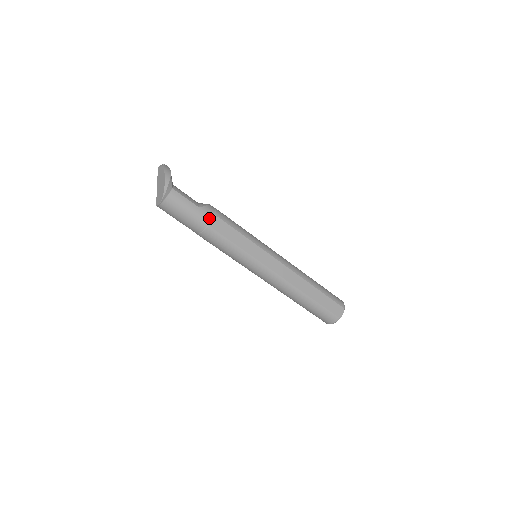
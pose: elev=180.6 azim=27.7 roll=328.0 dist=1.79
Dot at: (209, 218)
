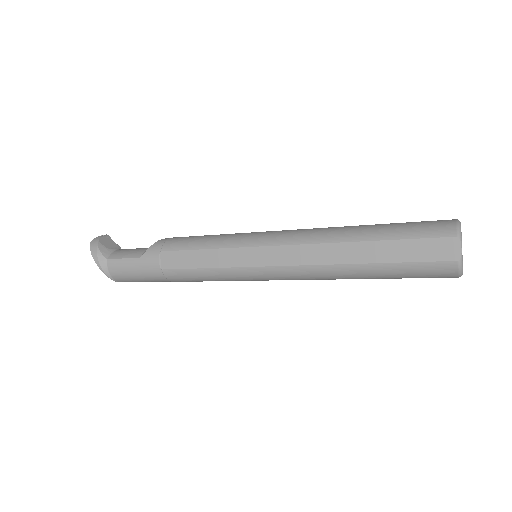
Dot at: (157, 261)
